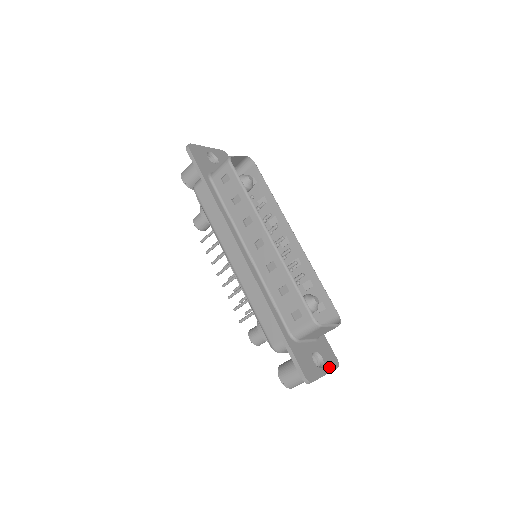
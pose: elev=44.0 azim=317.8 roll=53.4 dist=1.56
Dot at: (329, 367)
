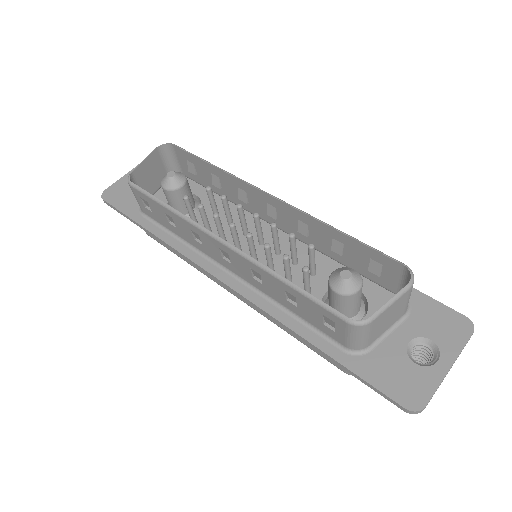
Dot at: (452, 347)
